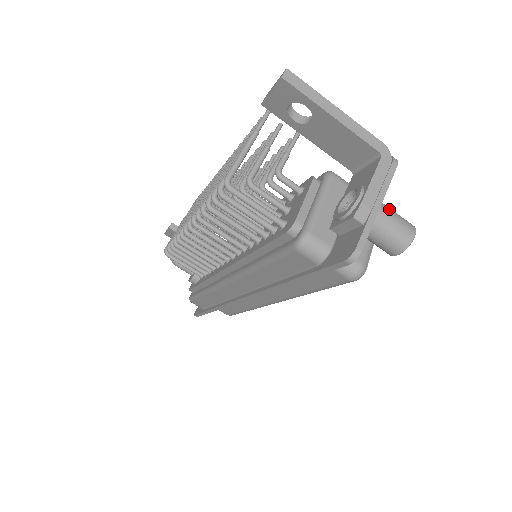
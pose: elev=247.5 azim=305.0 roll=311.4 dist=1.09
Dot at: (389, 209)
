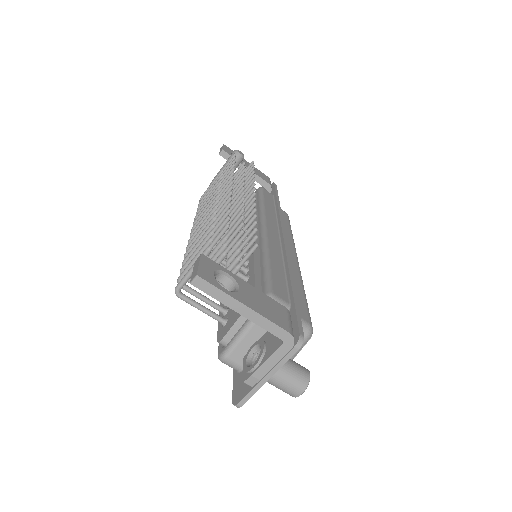
Dot at: (284, 374)
